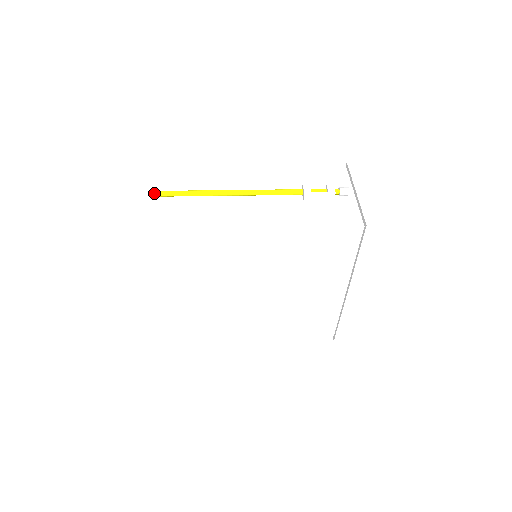
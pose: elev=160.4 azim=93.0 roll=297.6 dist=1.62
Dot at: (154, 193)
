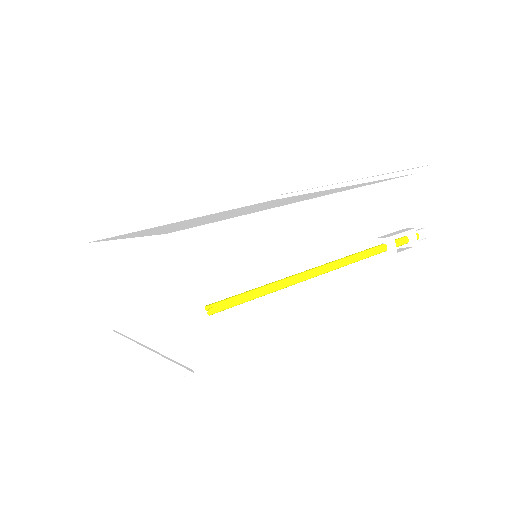
Dot at: (192, 301)
